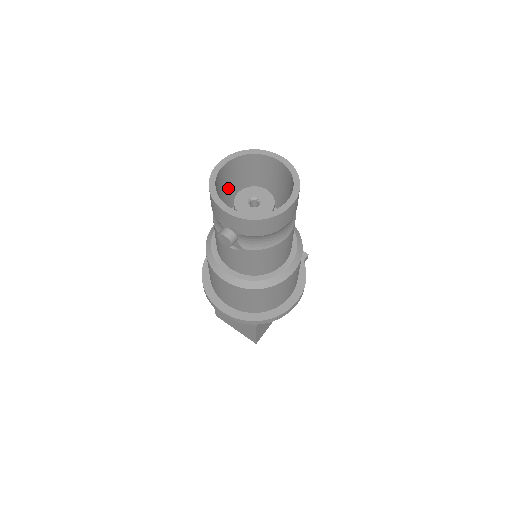
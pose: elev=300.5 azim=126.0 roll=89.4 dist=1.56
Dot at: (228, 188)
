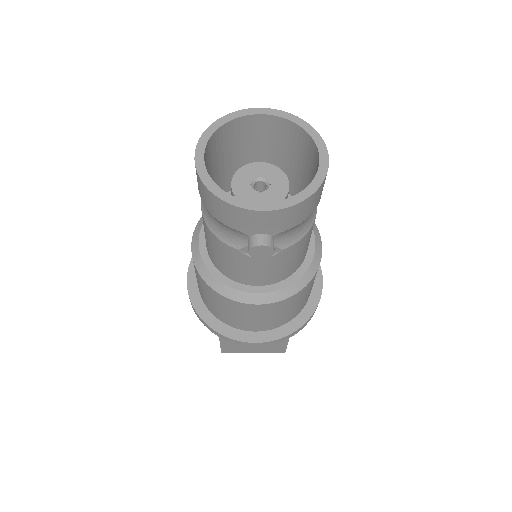
Dot at: occluded
